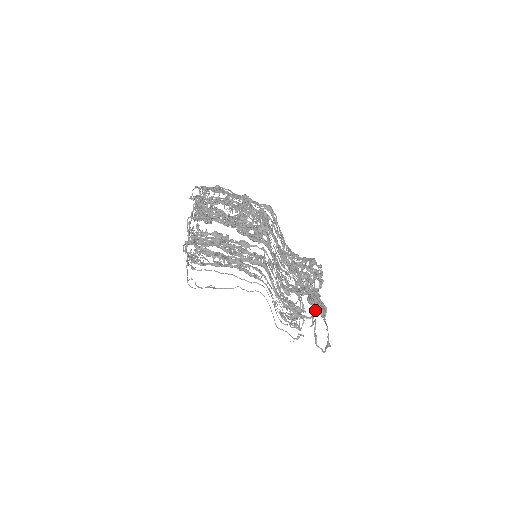
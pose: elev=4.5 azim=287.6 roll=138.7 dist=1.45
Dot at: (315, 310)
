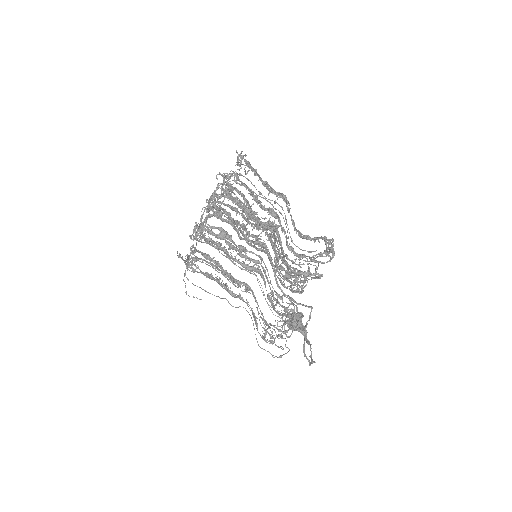
Dot at: (298, 329)
